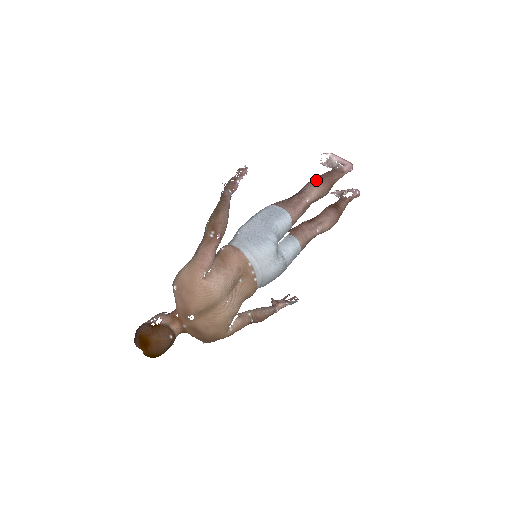
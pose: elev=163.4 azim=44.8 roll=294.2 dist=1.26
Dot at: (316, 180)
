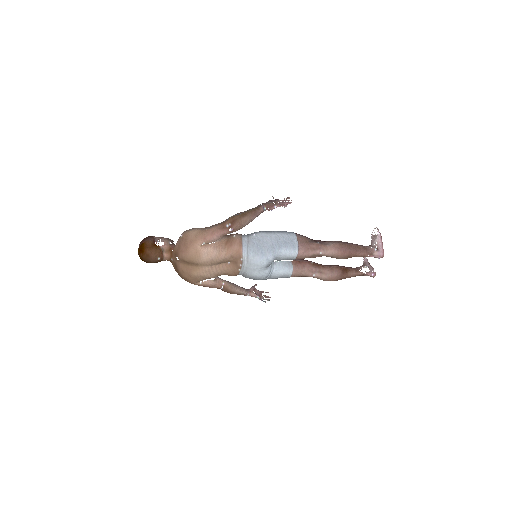
Dot at: (341, 245)
